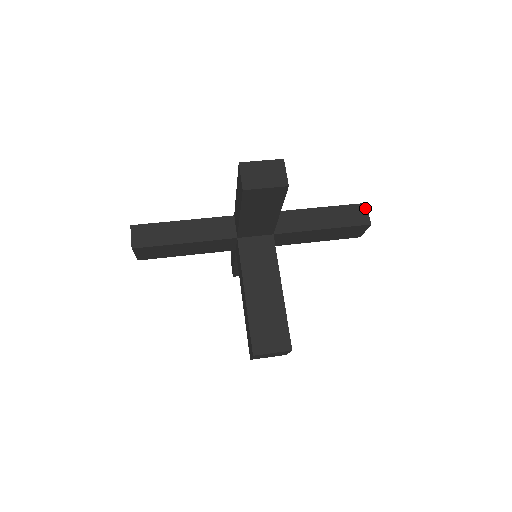
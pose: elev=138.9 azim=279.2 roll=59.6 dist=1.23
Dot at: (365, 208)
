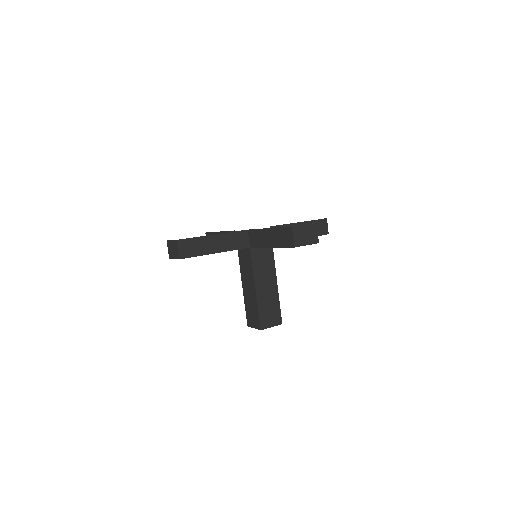
Dot at: (326, 222)
